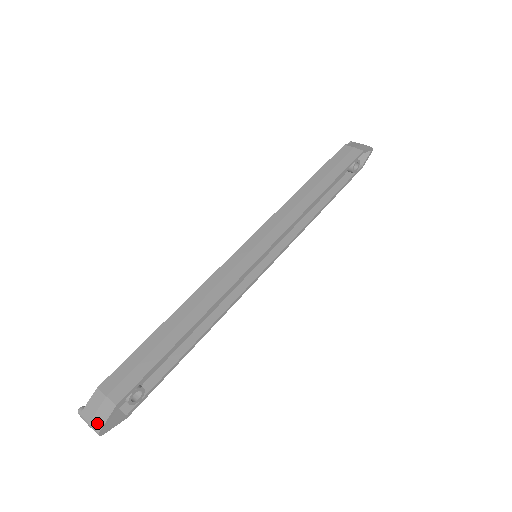
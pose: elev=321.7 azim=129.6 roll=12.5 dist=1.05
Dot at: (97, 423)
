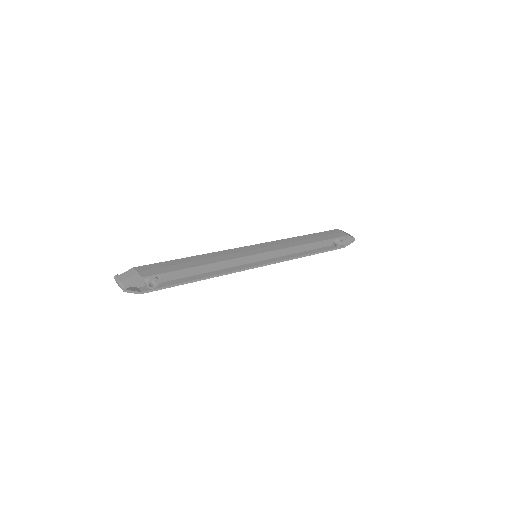
Dot at: (125, 283)
